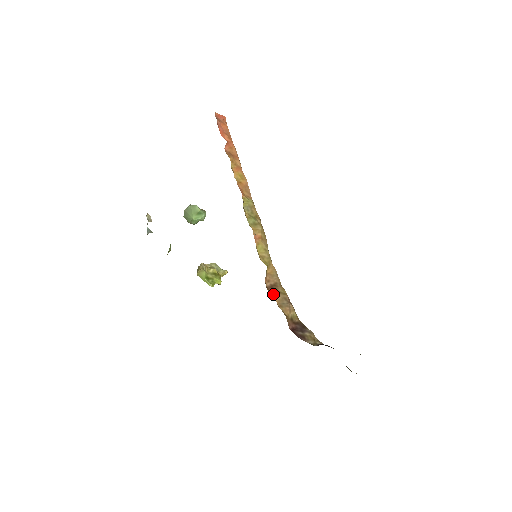
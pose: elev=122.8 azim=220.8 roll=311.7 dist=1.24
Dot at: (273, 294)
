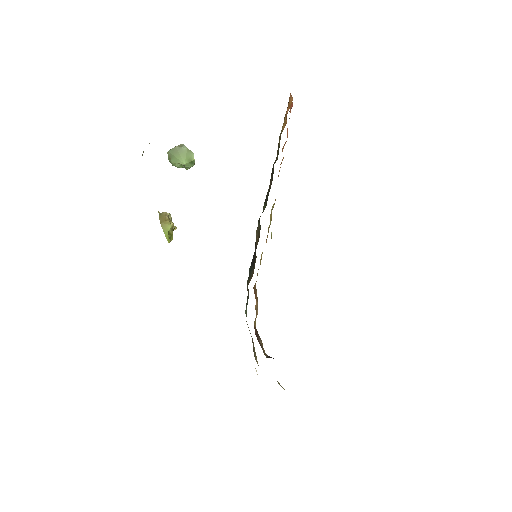
Dot at: (256, 298)
